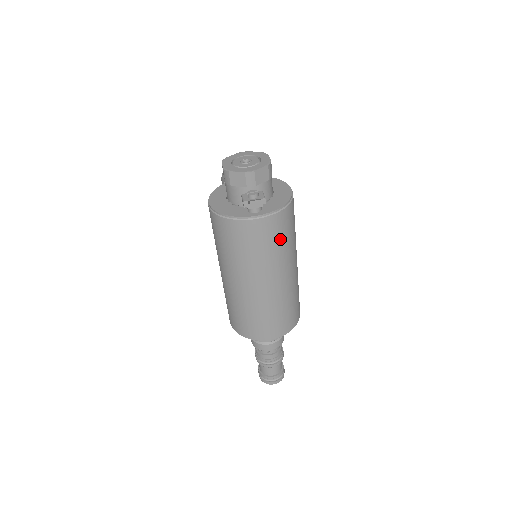
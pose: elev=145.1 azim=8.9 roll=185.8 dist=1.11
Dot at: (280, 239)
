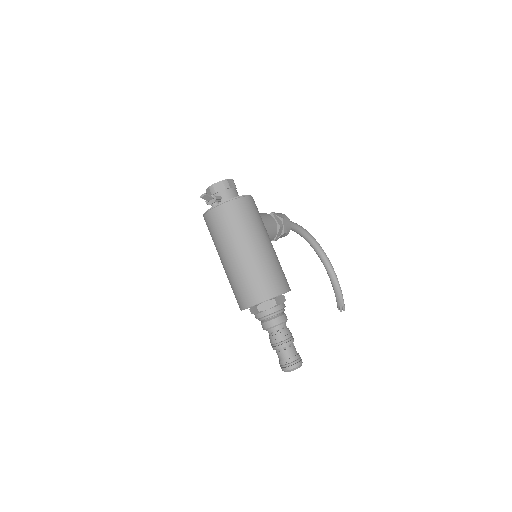
Dot at: (232, 221)
